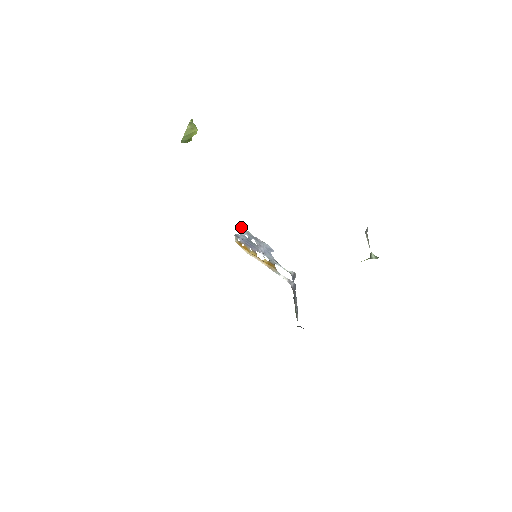
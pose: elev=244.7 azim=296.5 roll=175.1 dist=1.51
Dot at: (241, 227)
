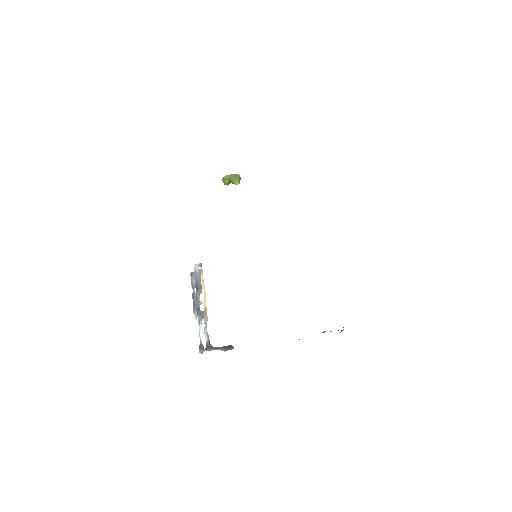
Dot at: (192, 273)
